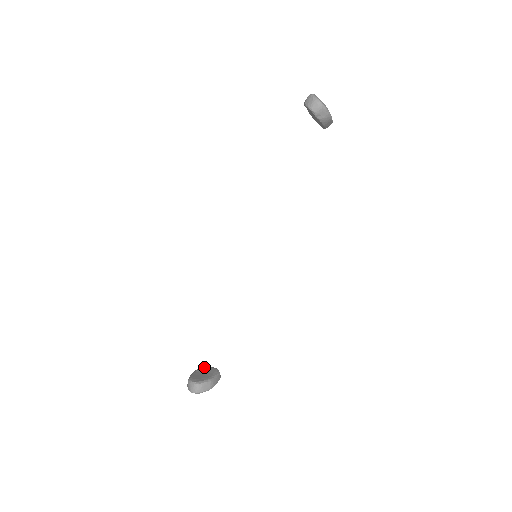
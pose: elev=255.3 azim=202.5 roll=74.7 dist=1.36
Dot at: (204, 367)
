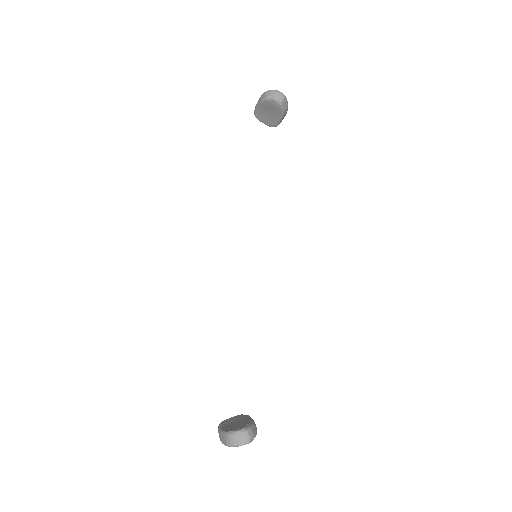
Dot at: (225, 420)
